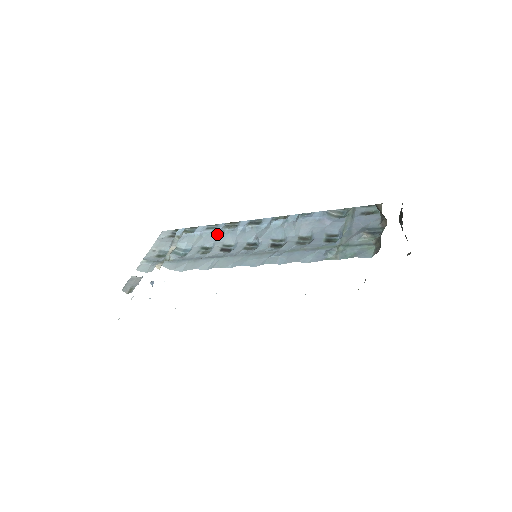
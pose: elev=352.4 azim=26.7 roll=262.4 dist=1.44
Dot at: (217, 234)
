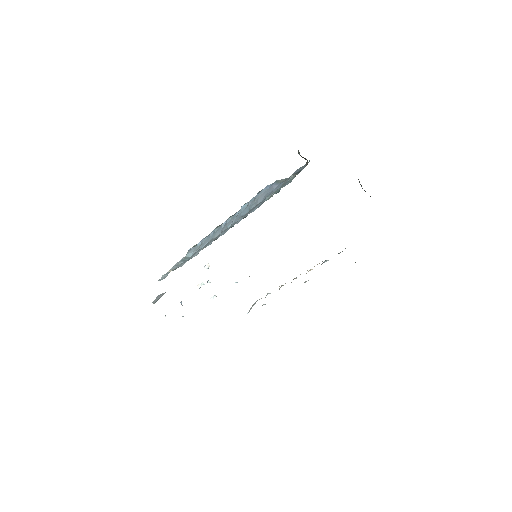
Dot at: (211, 236)
